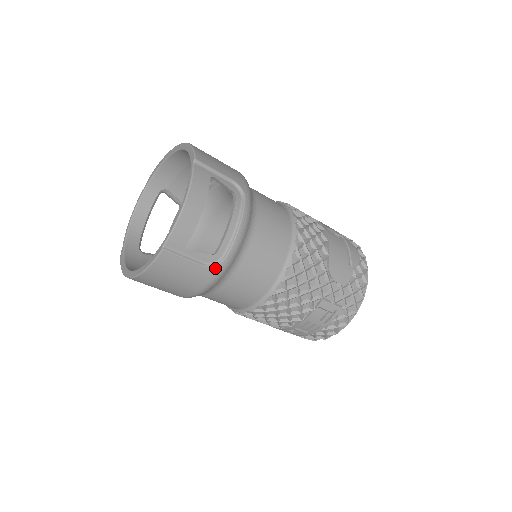
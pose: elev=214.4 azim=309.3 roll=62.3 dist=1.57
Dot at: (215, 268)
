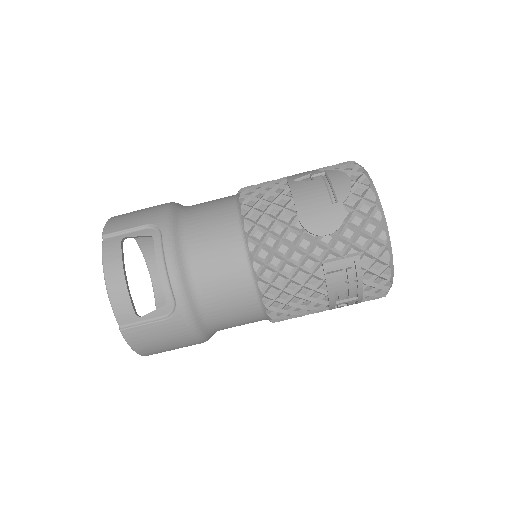
Dot at: (177, 314)
